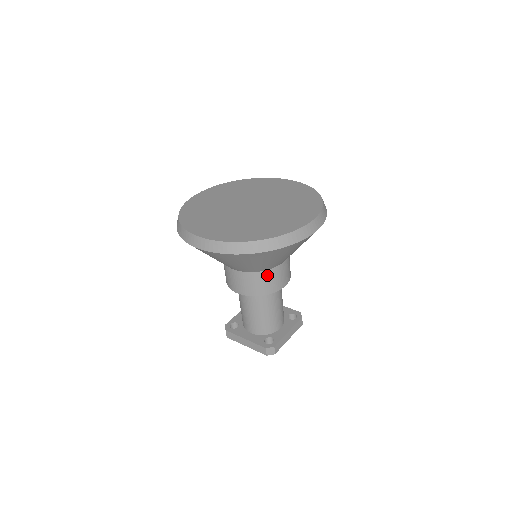
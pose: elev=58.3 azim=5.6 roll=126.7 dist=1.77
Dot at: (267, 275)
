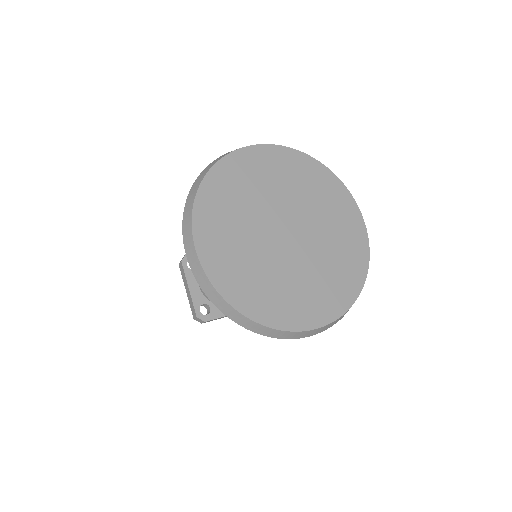
Dot at: occluded
